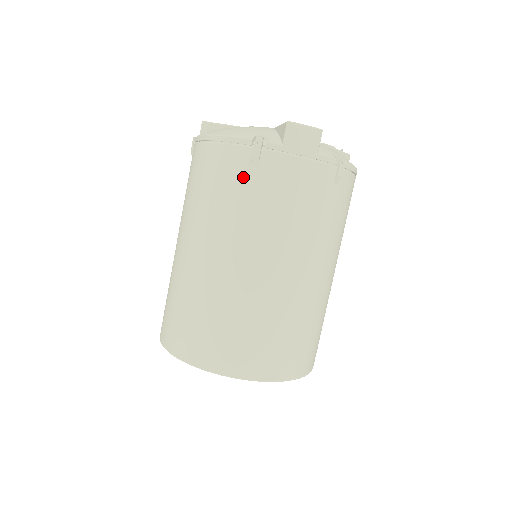
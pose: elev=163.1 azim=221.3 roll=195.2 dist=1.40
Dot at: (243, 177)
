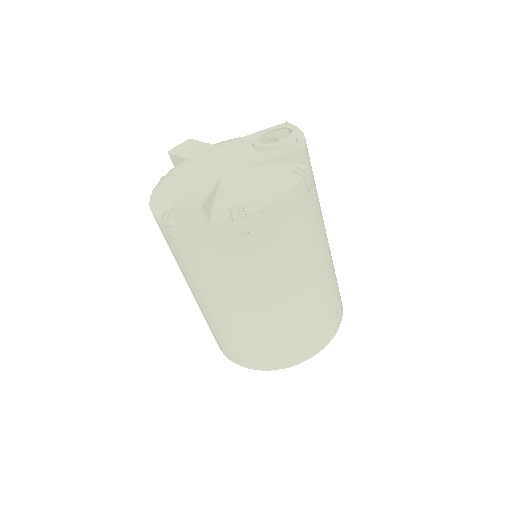
Dot at: (172, 246)
